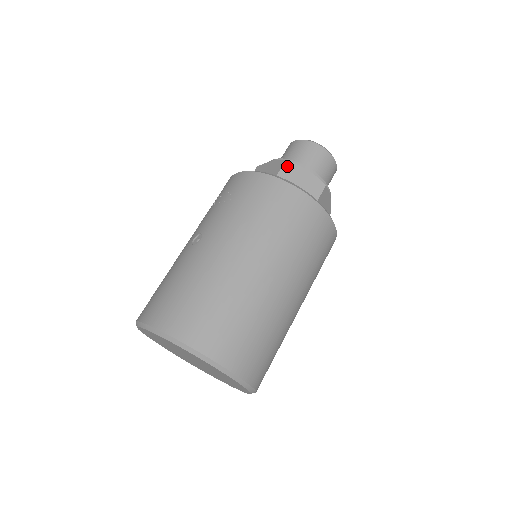
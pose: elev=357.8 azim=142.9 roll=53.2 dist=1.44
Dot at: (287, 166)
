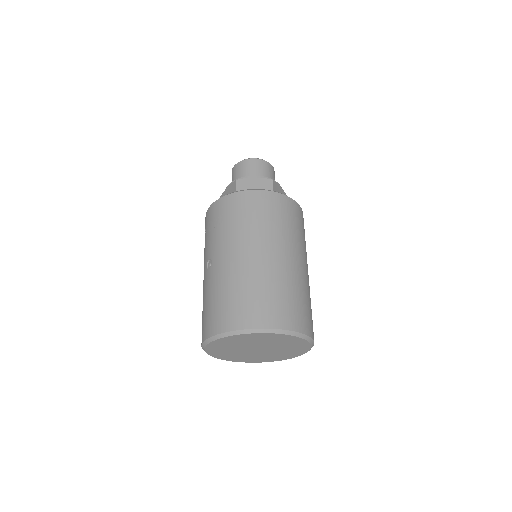
Dot at: (239, 183)
